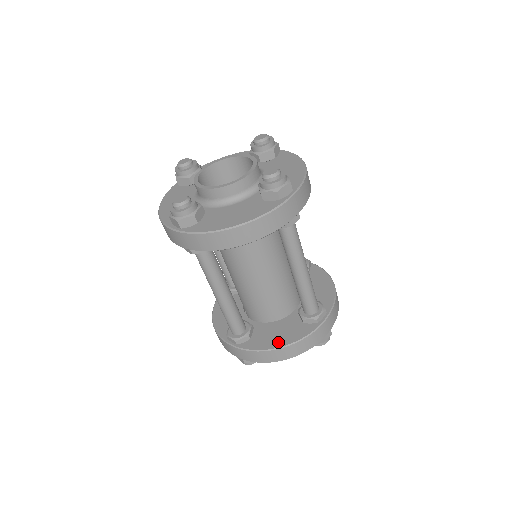
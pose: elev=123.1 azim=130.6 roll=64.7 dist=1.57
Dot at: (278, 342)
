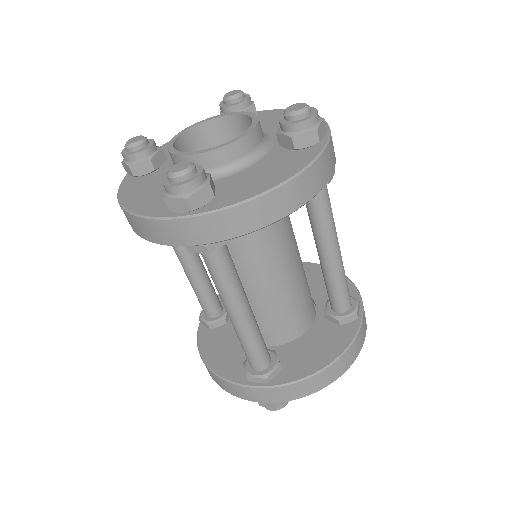
Dot at: (323, 359)
